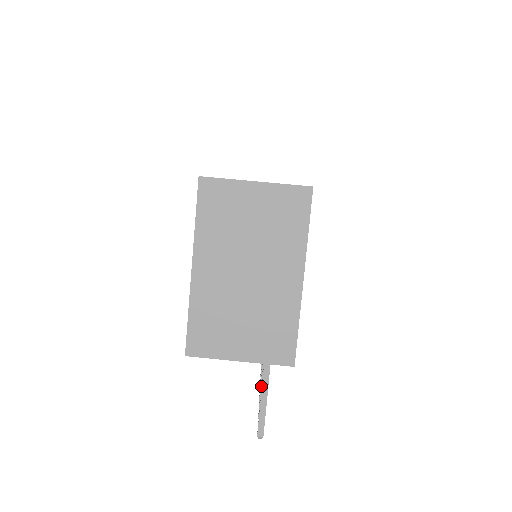
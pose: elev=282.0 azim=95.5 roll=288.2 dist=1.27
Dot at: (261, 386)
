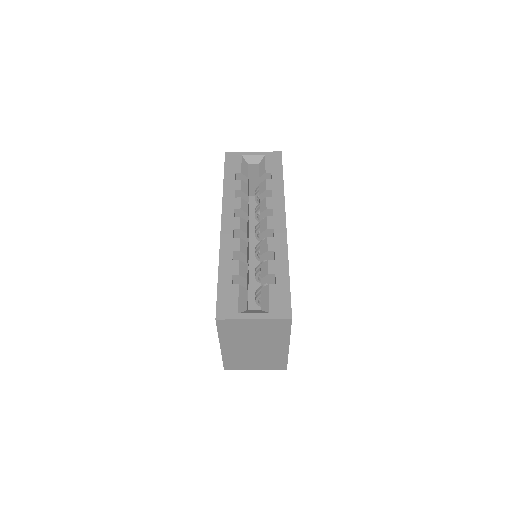
Dot at: occluded
